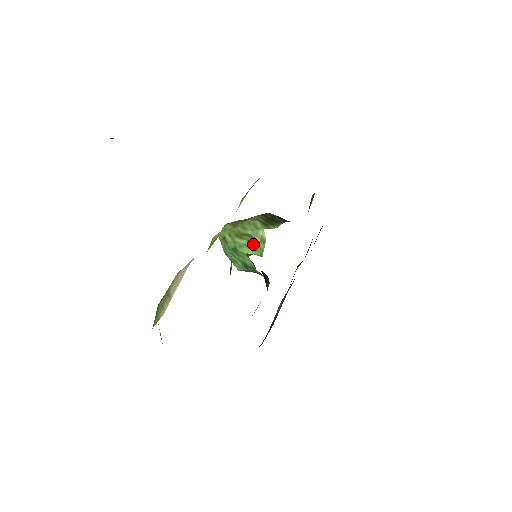
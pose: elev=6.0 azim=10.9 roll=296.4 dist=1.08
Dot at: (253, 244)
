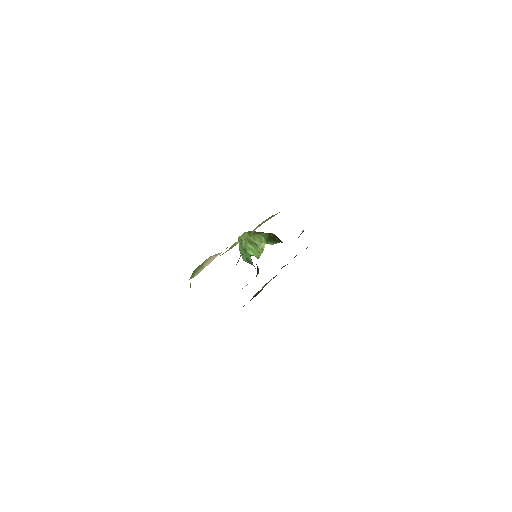
Dot at: (256, 250)
